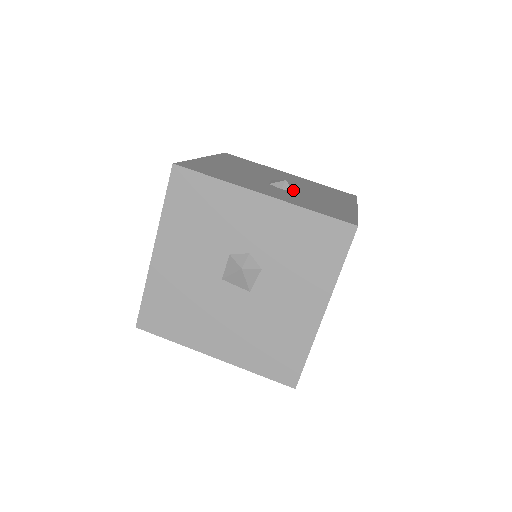
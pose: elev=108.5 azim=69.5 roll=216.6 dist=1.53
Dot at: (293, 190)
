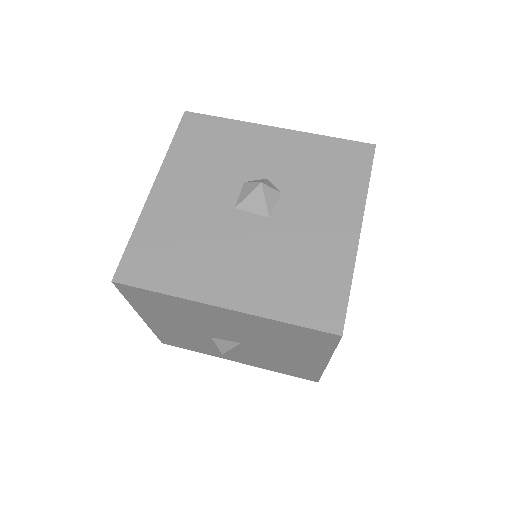
Dot at: occluded
